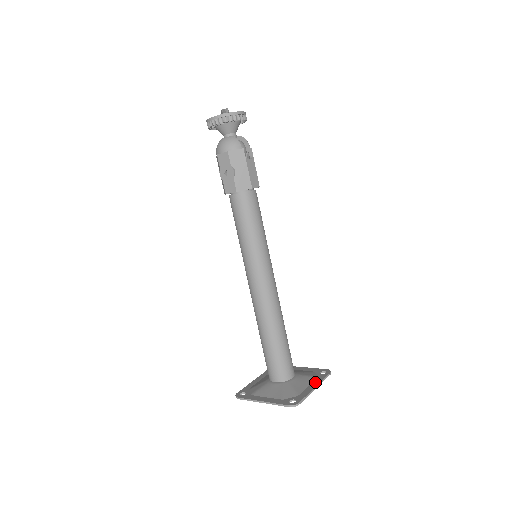
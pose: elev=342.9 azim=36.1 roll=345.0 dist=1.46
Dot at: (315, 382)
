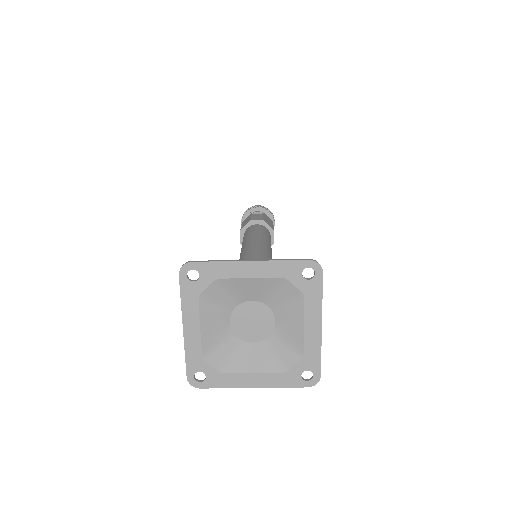
Dot at: (266, 268)
